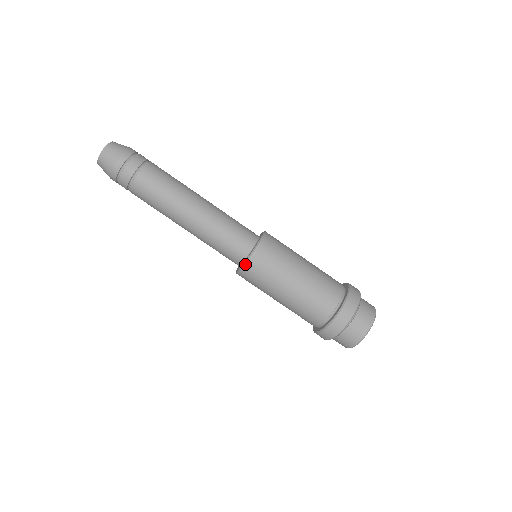
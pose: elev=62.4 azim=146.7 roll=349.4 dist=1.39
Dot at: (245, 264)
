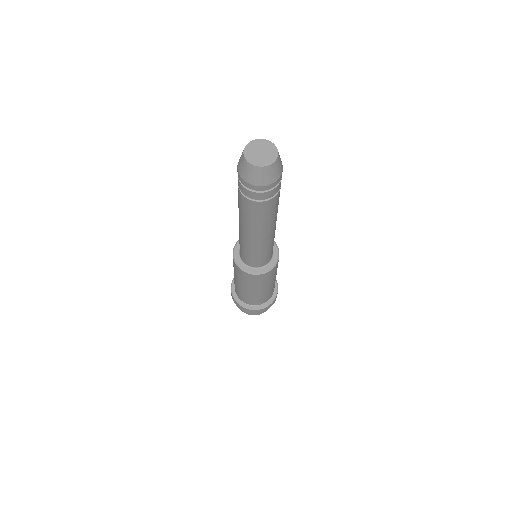
Dot at: (254, 275)
